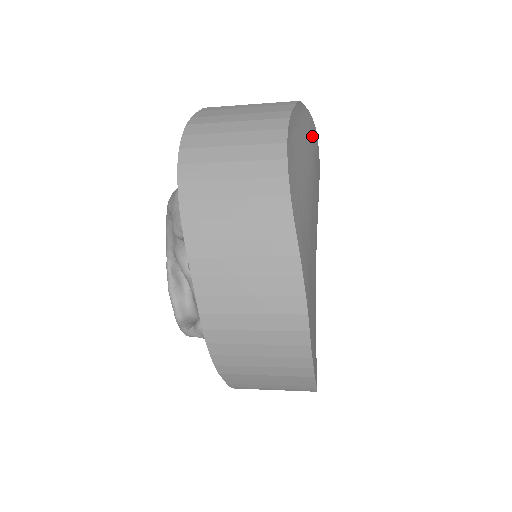
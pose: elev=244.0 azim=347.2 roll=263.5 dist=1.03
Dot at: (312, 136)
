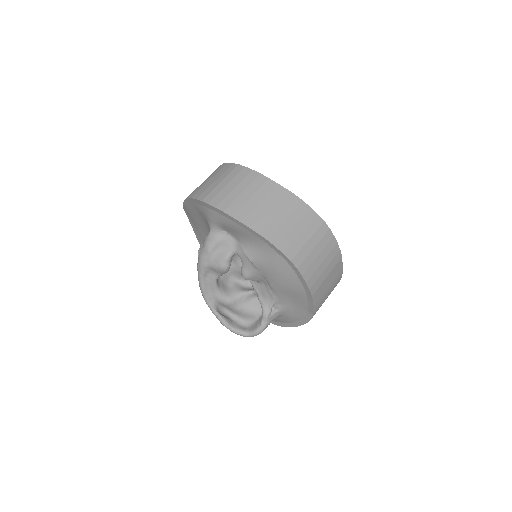
Dot at: occluded
